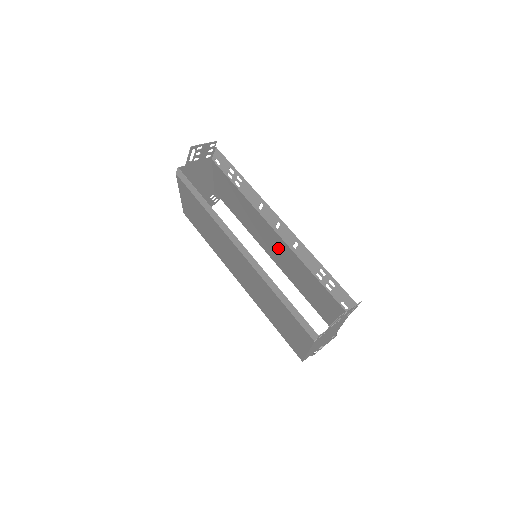
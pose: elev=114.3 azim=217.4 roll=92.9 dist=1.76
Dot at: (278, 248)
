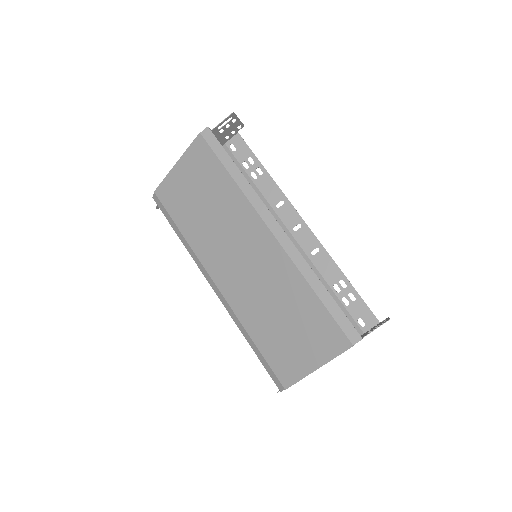
Dot at: occluded
